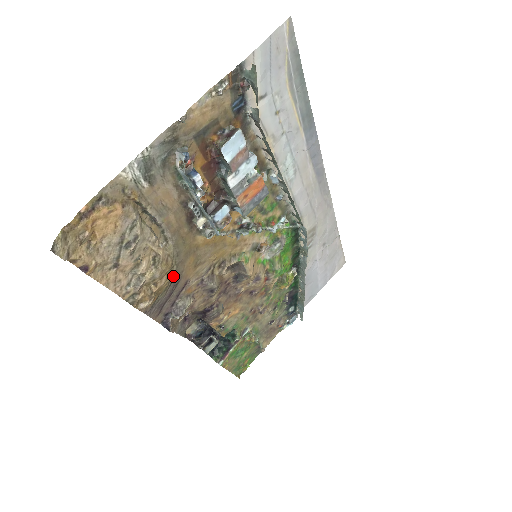
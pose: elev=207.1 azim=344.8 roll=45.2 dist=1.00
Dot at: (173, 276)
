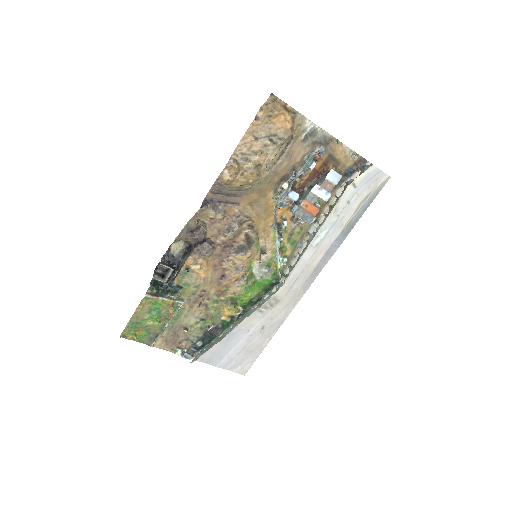
Dot at: (244, 188)
